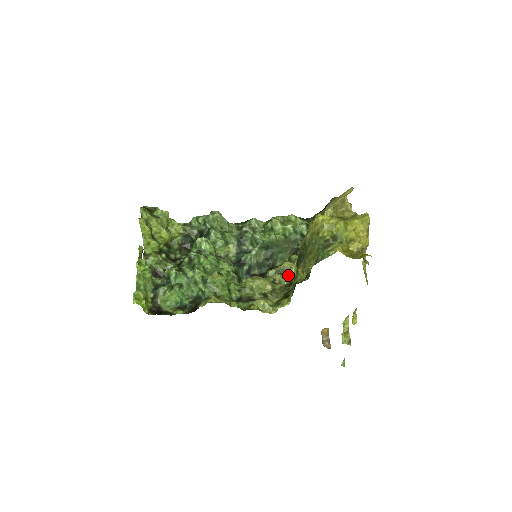
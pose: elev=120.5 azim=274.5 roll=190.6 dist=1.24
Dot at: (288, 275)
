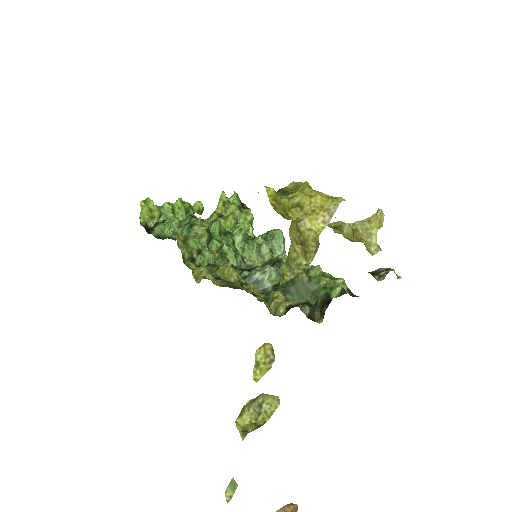
Dot at: (267, 302)
